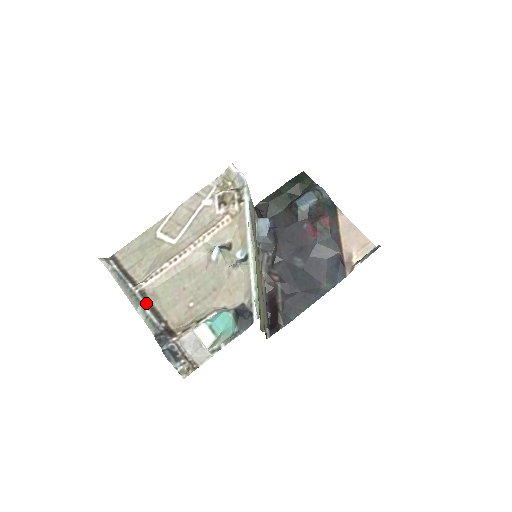
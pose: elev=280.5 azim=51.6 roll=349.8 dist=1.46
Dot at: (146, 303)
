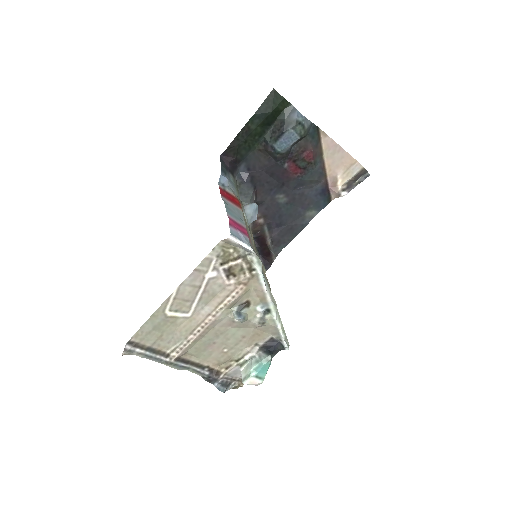
Dot at: (184, 363)
